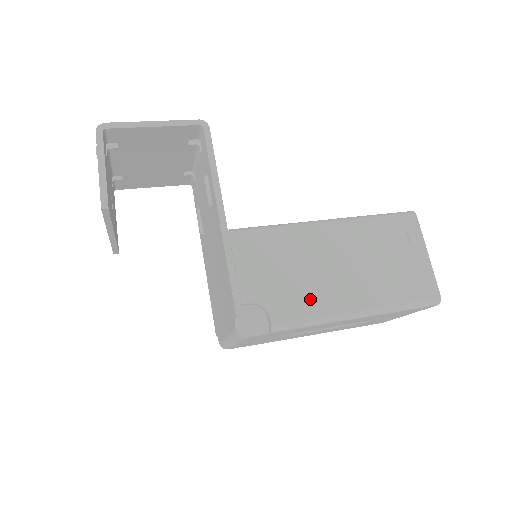
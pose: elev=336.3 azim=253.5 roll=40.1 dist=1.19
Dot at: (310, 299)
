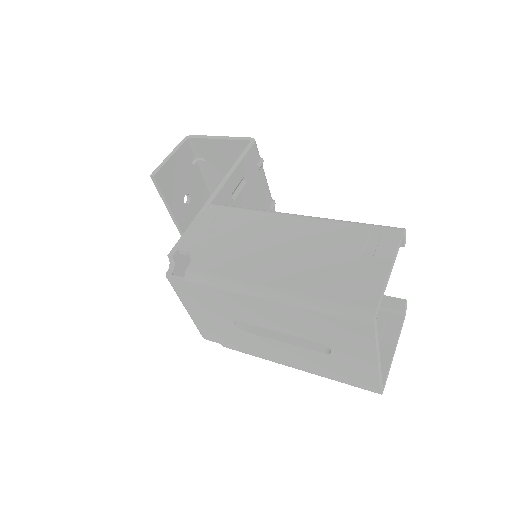
Dot at: (232, 264)
